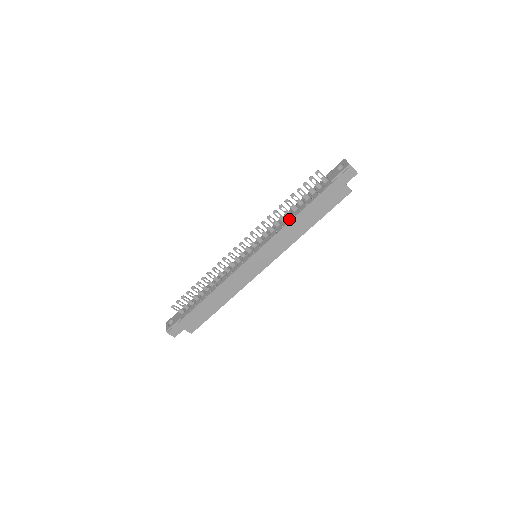
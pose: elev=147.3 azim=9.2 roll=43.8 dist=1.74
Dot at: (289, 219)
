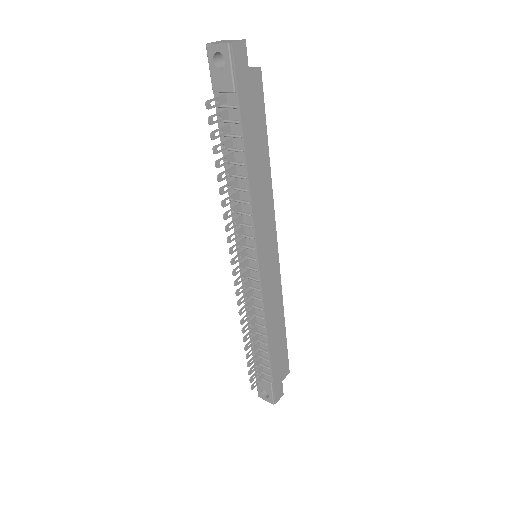
Dot at: (244, 188)
